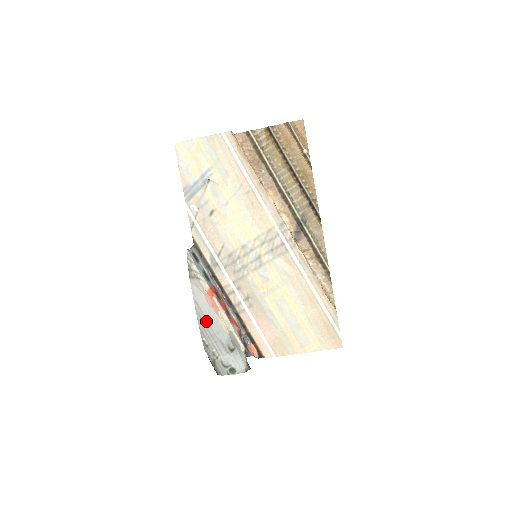
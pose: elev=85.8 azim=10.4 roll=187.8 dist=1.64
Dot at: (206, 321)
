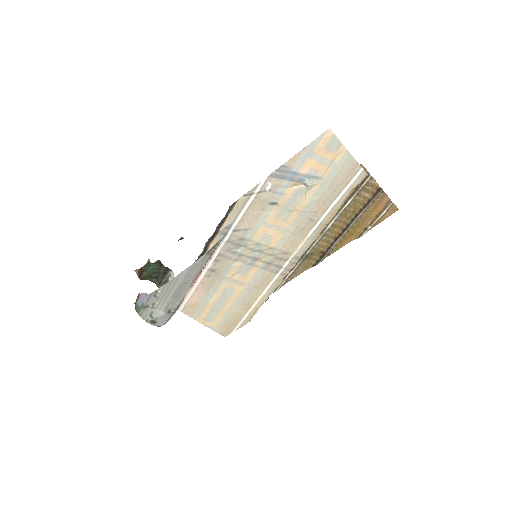
Dot at: (178, 285)
